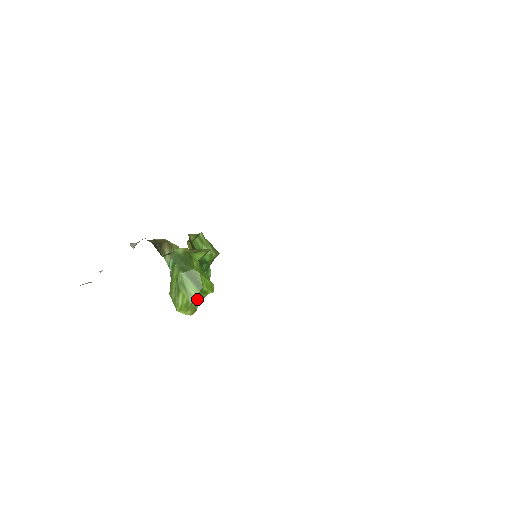
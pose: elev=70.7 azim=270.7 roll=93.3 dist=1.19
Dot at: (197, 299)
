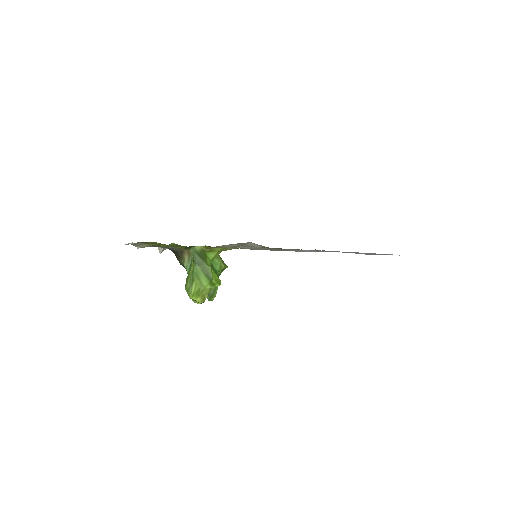
Dot at: (207, 288)
